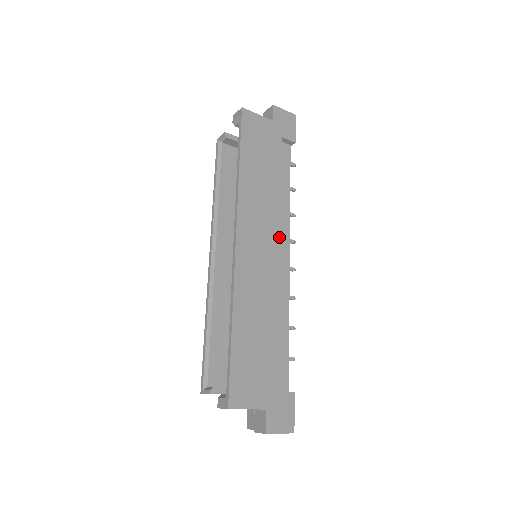
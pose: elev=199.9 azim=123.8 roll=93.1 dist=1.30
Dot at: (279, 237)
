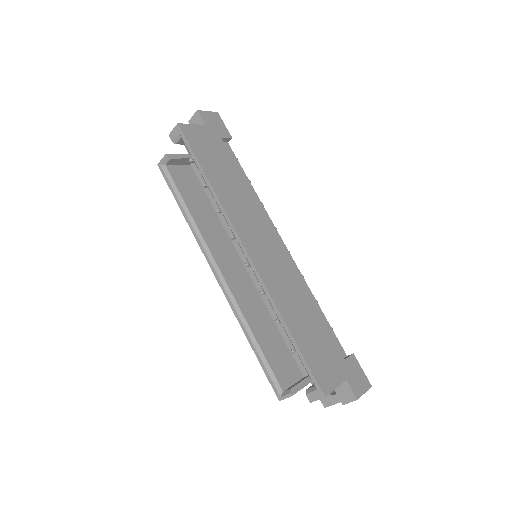
Dot at: (270, 229)
